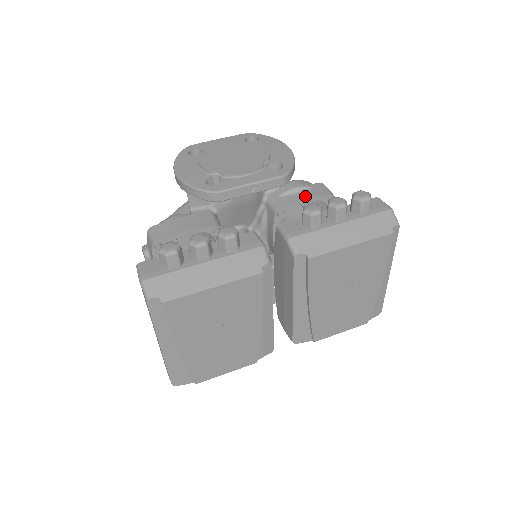
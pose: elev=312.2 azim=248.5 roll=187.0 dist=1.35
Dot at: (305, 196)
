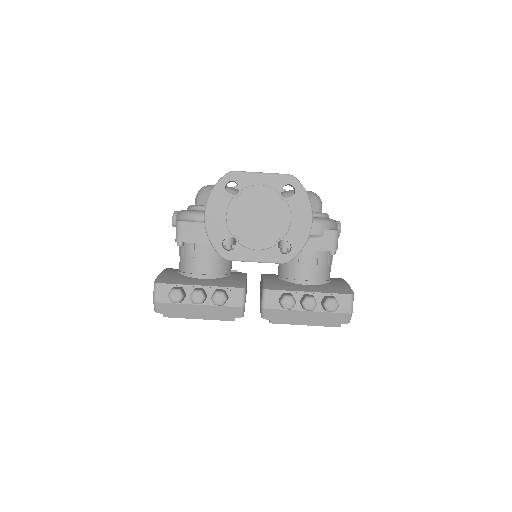
Dot at: (311, 246)
